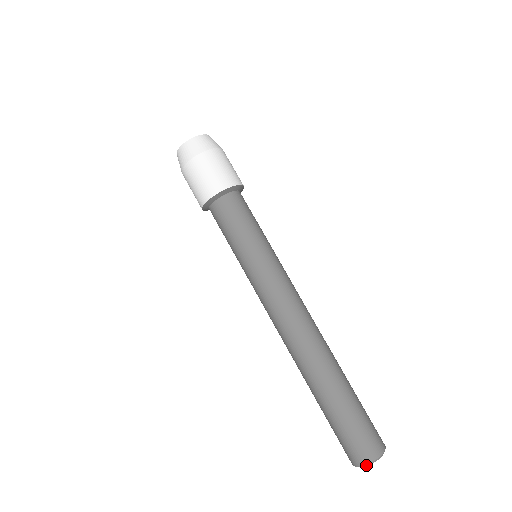
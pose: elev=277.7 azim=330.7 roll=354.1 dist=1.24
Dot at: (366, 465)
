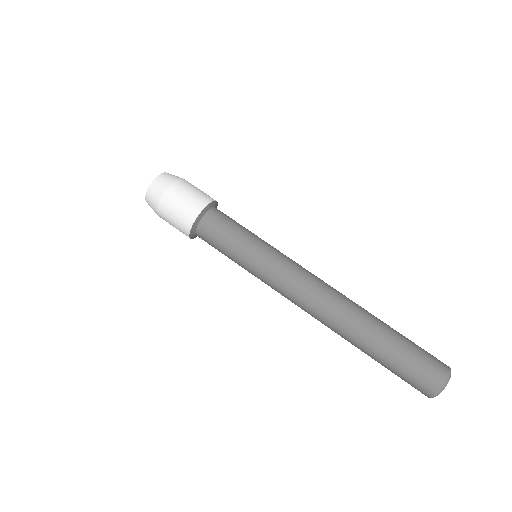
Dot at: (447, 383)
